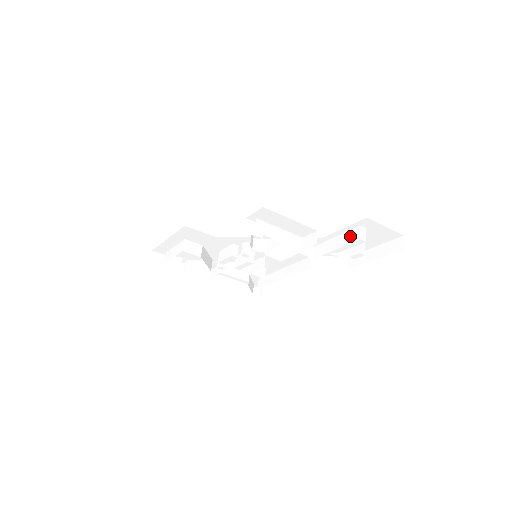
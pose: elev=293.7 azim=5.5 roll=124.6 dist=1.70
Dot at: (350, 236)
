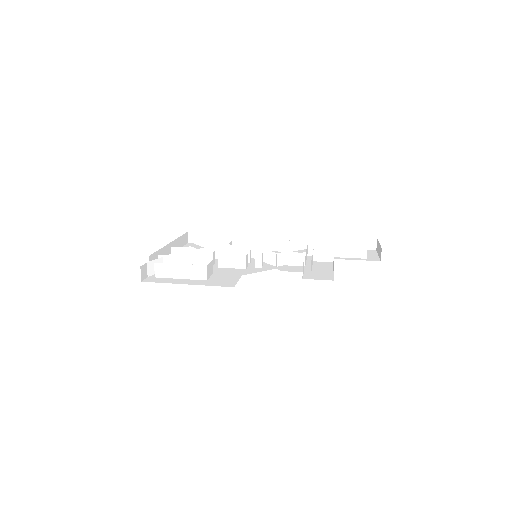
Dot at: (355, 251)
